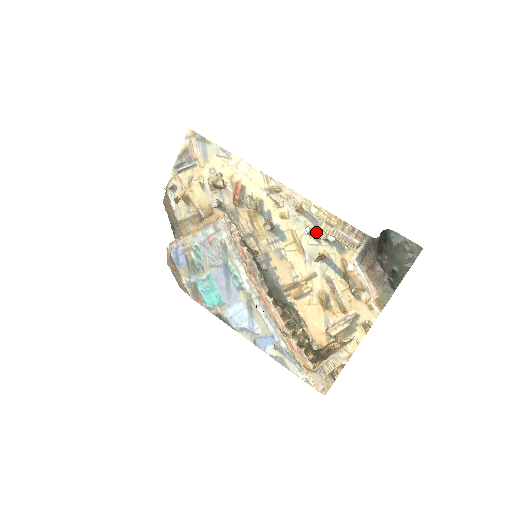
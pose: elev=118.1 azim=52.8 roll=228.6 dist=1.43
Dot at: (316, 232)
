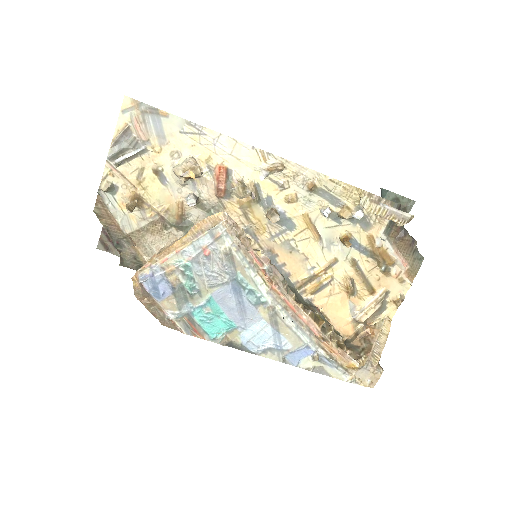
Dot at: (334, 211)
